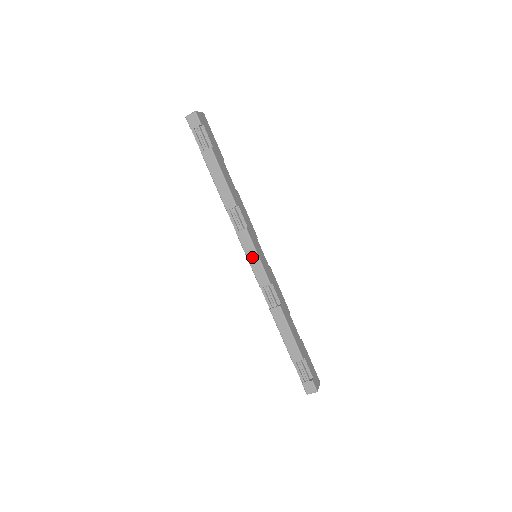
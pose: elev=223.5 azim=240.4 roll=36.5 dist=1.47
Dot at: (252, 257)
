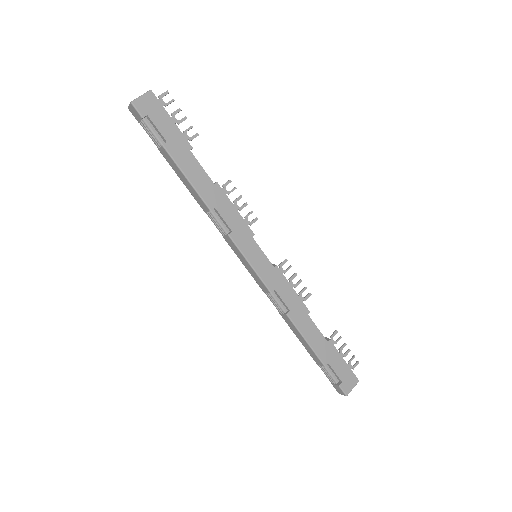
Dot at: (245, 263)
